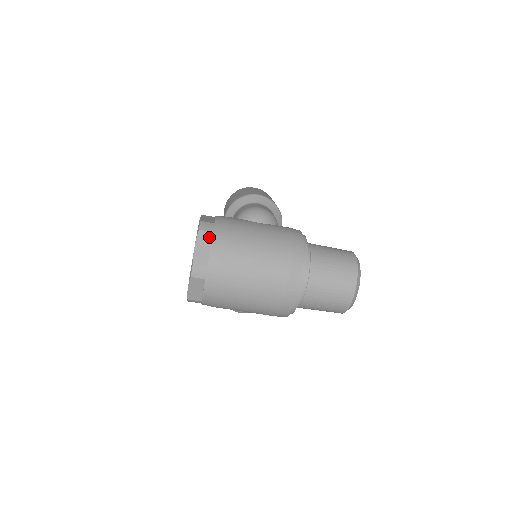
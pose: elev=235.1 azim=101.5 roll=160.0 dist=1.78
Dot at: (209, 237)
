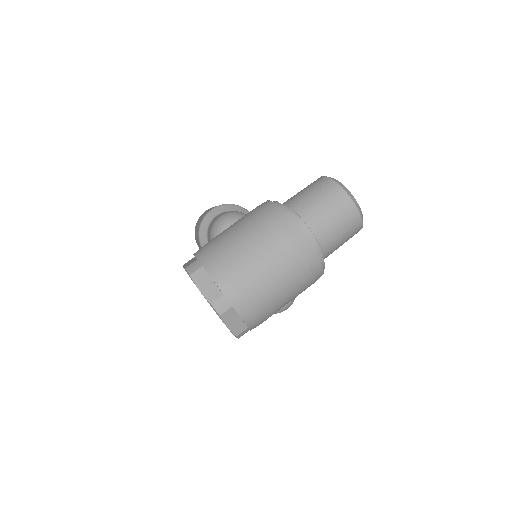
Dot at: (203, 273)
